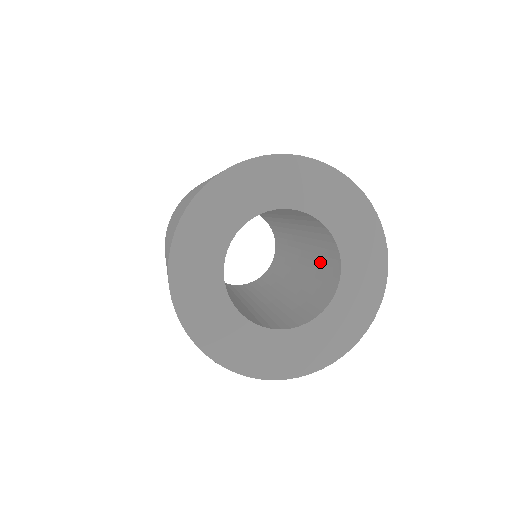
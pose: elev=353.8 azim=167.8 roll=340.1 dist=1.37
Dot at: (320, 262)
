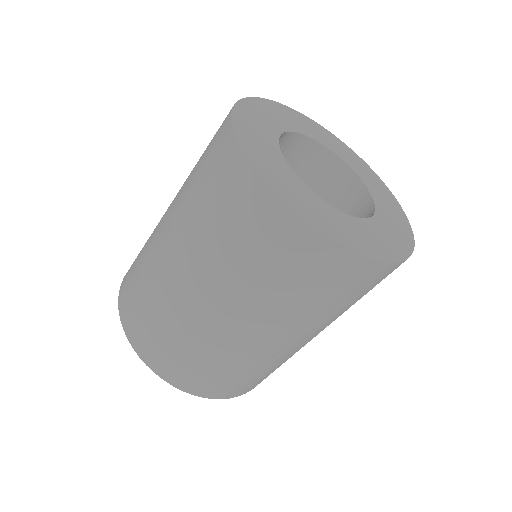
Dot at: occluded
